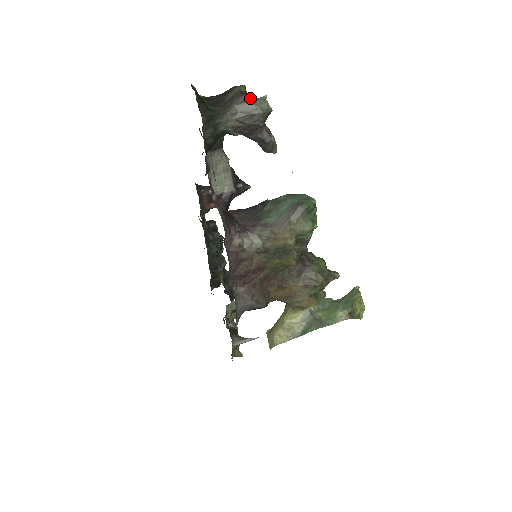
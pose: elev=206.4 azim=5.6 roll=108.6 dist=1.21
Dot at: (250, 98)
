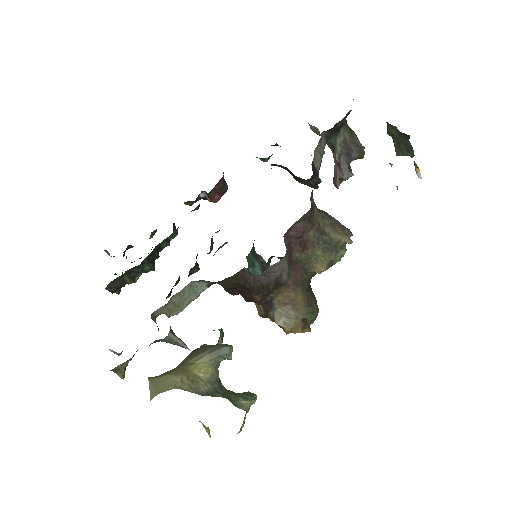
Dot at: occluded
